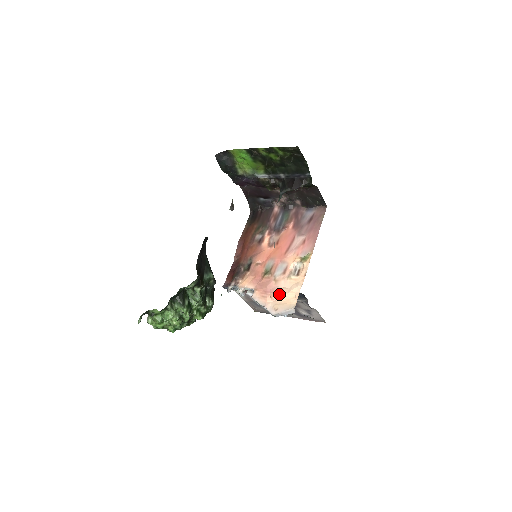
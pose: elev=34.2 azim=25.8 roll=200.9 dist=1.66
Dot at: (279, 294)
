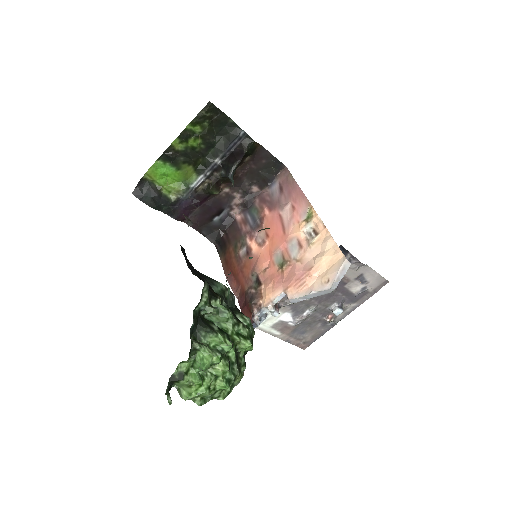
Dot at: (315, 265)
